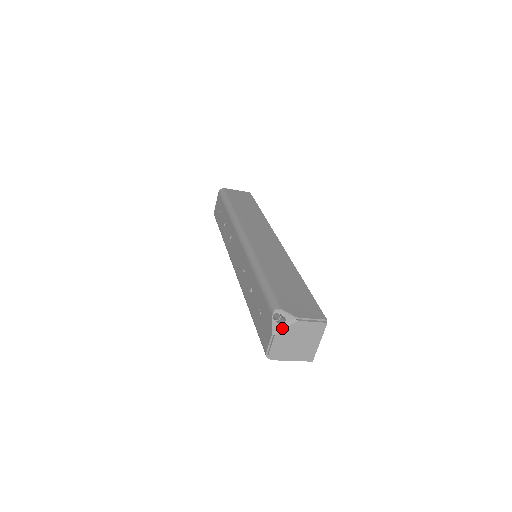
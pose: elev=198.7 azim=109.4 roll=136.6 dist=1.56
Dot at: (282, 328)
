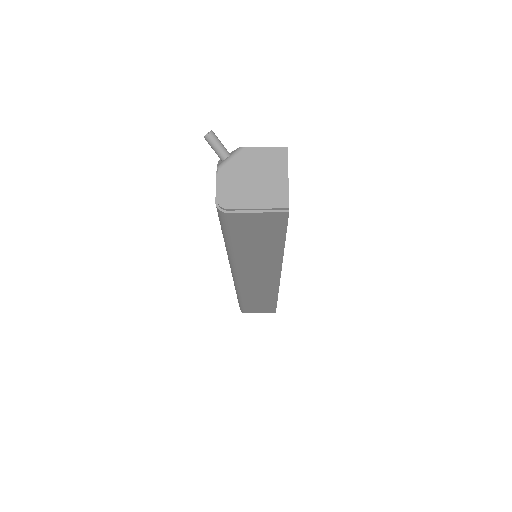
Dot at: (226, 160)
